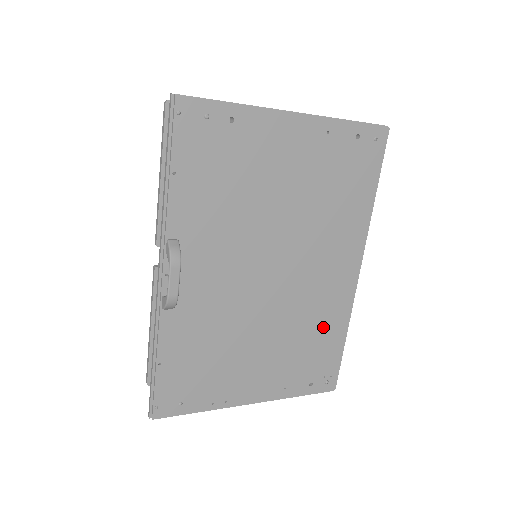
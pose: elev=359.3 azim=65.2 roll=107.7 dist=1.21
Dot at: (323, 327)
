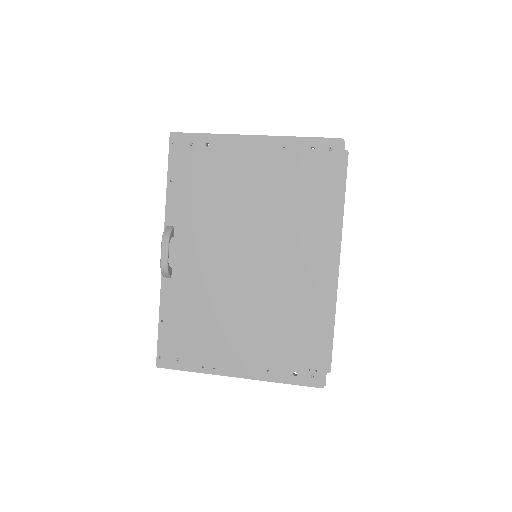
Dot at: (301, 316)
